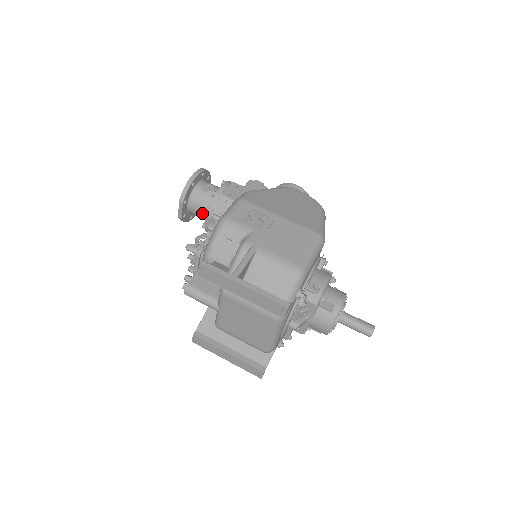
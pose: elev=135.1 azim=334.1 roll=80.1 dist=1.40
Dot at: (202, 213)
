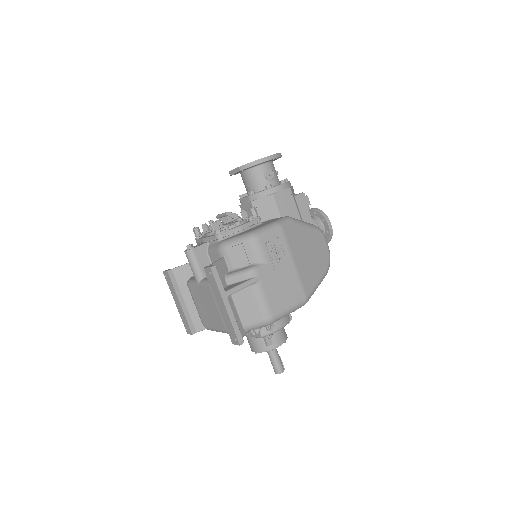
Dot at: (248, 187)
